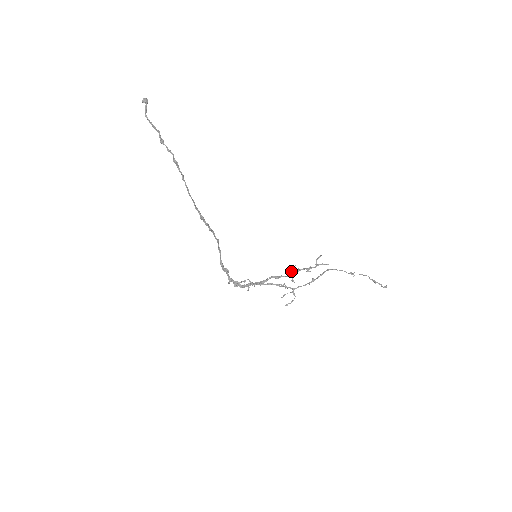
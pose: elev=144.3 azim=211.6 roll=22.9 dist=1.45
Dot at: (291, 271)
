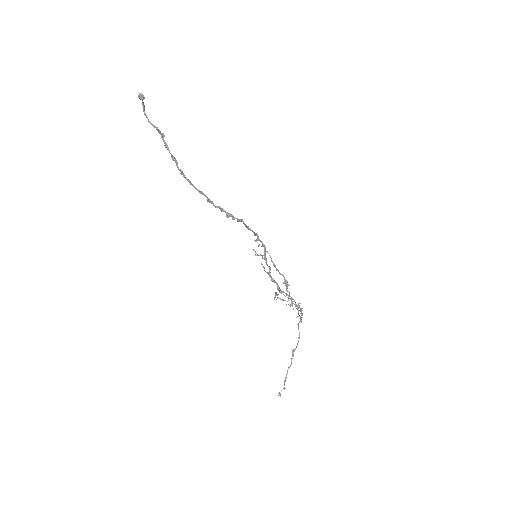
Dot at: (279, 291)
